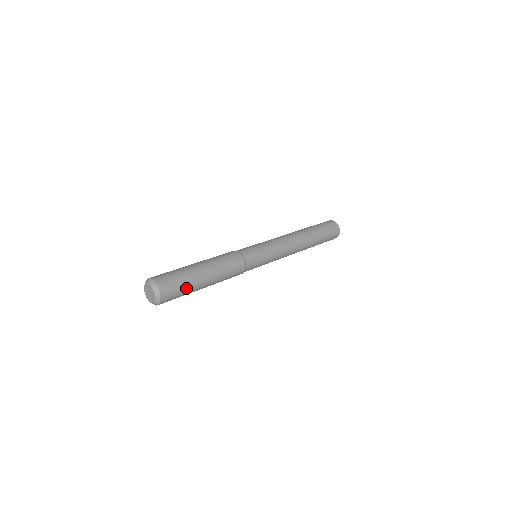
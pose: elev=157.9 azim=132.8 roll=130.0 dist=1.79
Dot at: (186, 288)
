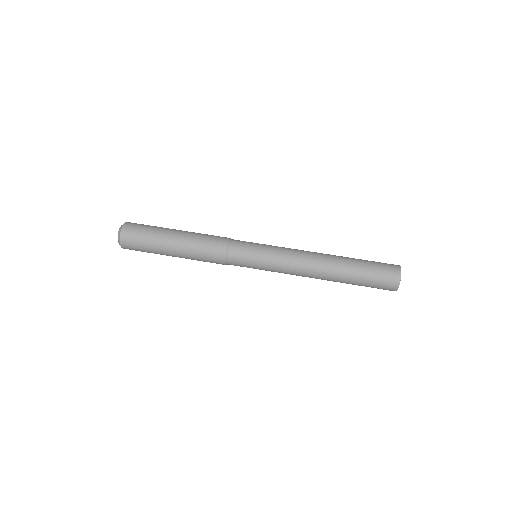
Dot at: (148, 244)
